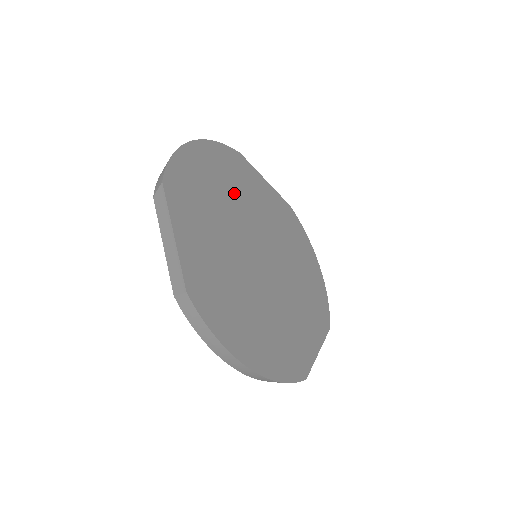
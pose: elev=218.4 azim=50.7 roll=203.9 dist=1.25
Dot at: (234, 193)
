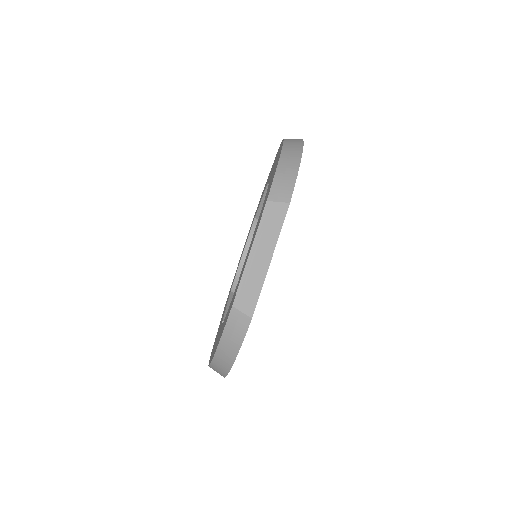
Dot at: occluded
